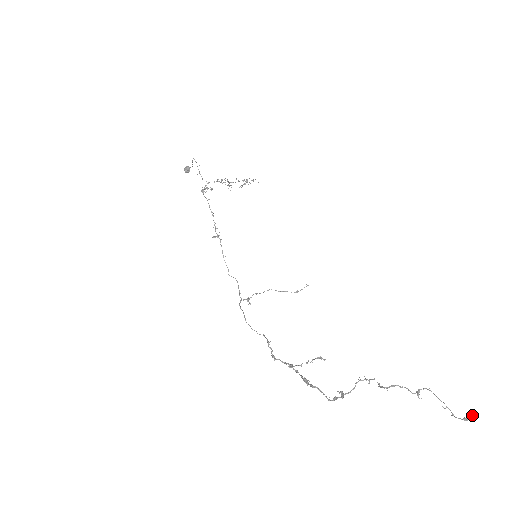
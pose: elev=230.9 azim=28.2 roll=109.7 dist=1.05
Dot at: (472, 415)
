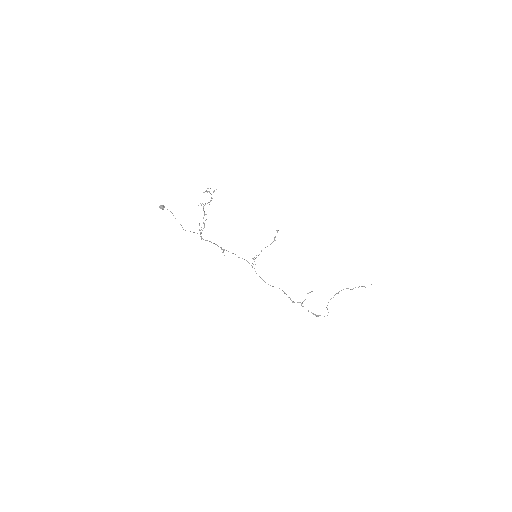
Dot at: occluded
